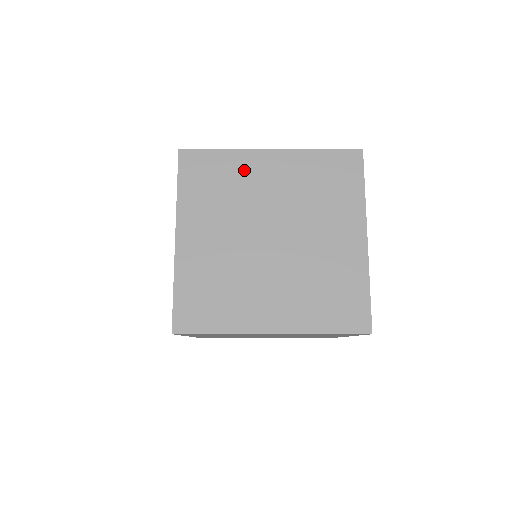
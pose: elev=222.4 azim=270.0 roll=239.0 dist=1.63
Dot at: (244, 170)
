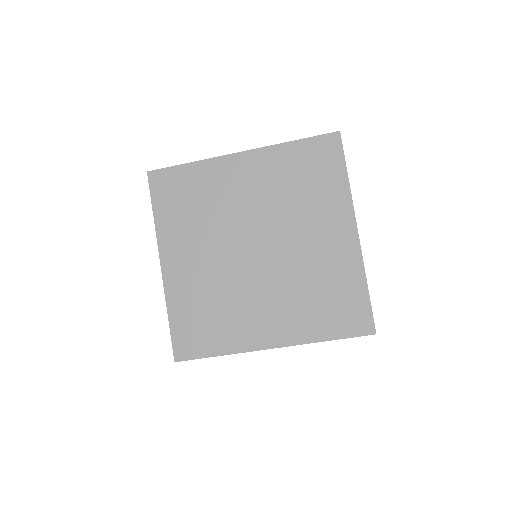
Dot at: (216, 181)
